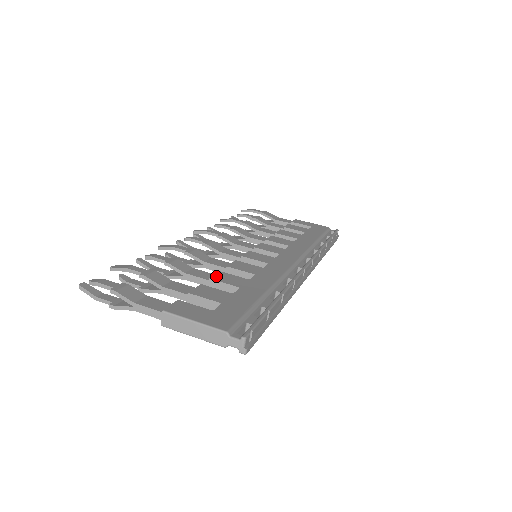
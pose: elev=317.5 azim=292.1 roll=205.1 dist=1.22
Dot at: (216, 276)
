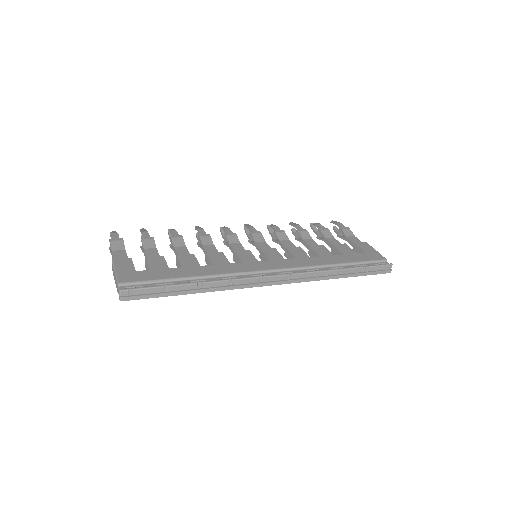
Dot at: (184, 255)
